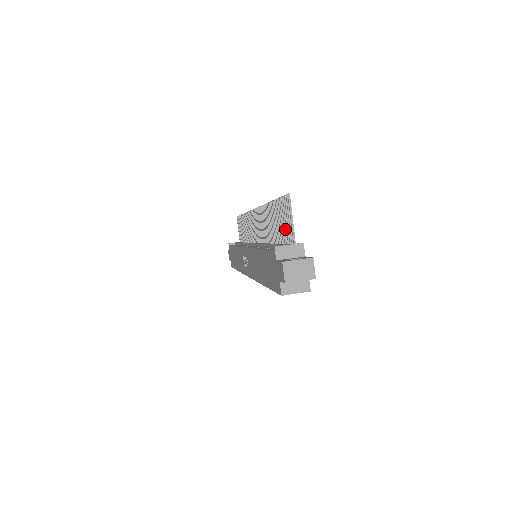
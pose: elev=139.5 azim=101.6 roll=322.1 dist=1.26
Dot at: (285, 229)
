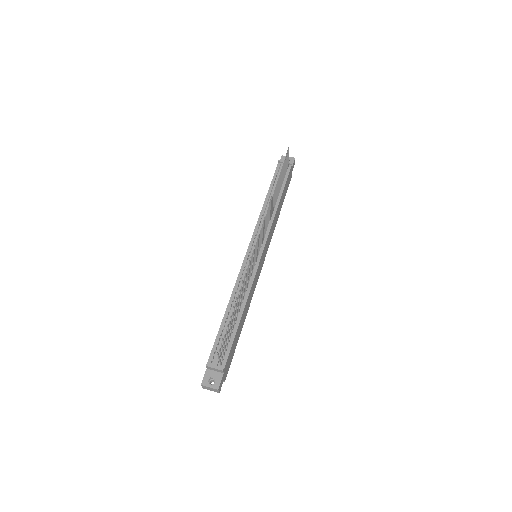
Dot at: (226, 342)
